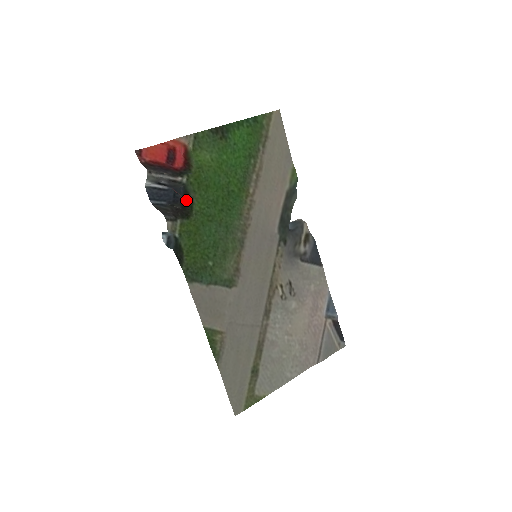
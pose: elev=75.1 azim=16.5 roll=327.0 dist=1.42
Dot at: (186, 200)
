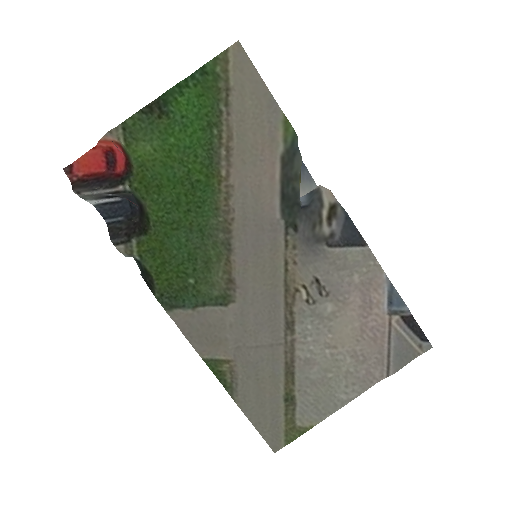
Dot at: (141, 210)
